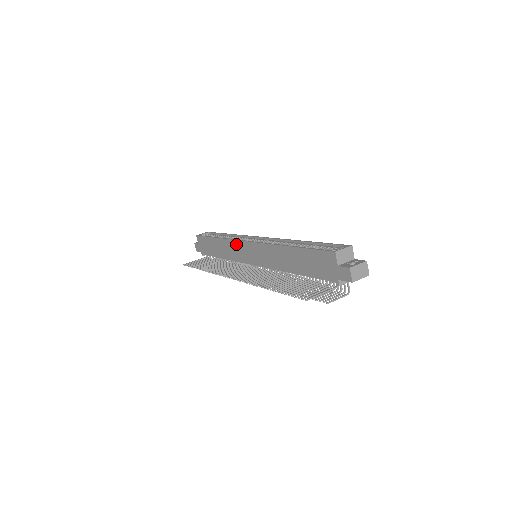
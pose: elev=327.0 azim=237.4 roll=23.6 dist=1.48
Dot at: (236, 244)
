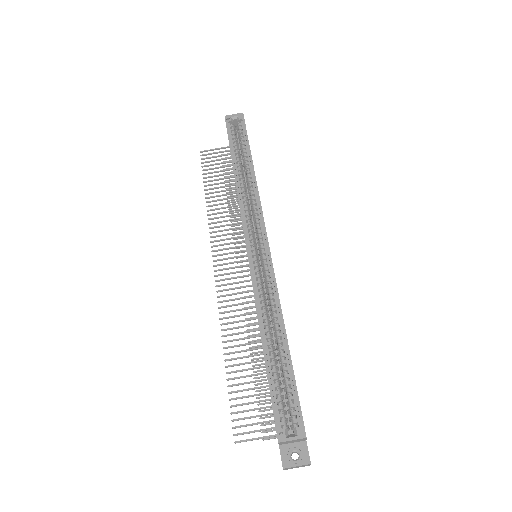
Dot at: occluded
